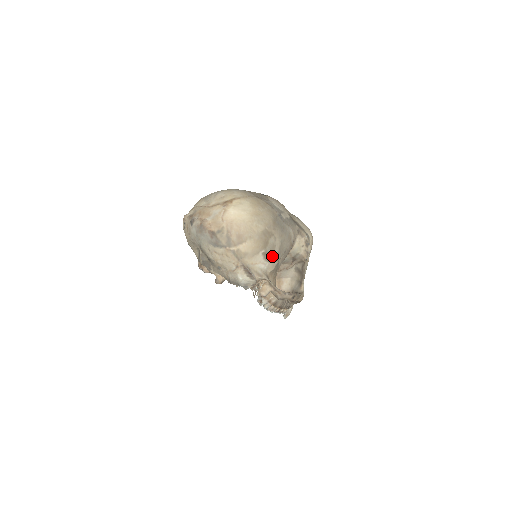
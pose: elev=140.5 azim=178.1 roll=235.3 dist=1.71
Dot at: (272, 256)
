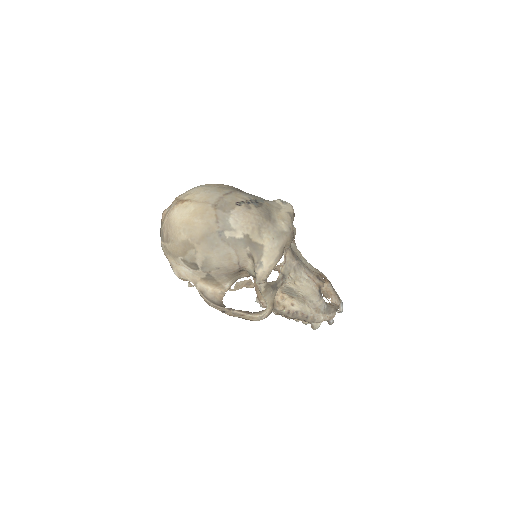
Dot at: (194, 266)
